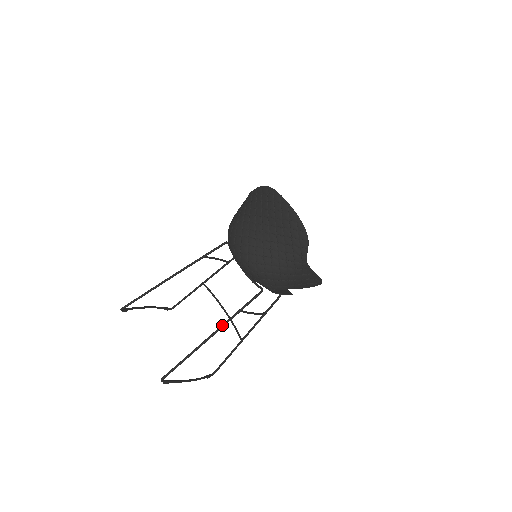
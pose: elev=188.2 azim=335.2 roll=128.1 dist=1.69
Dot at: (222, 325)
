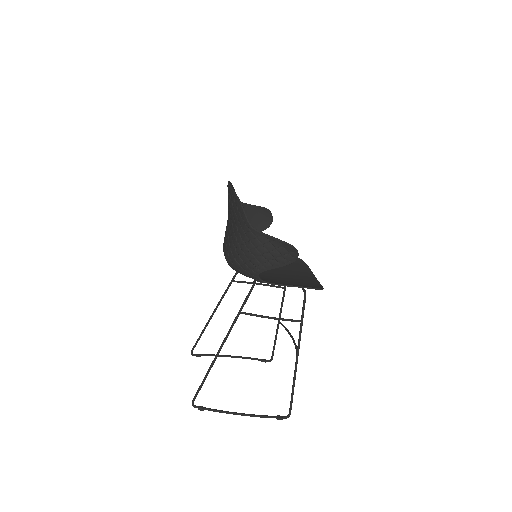
Dot at: occluded
